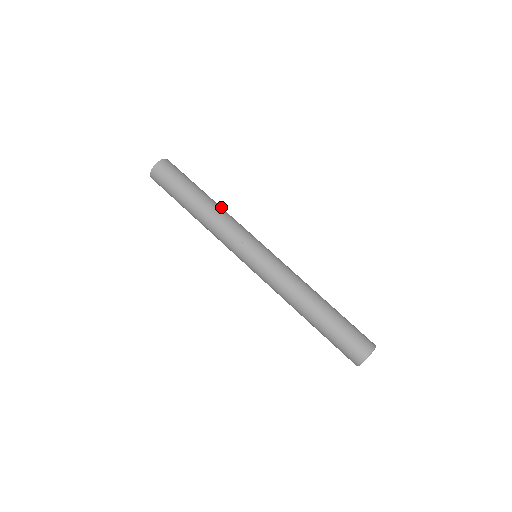
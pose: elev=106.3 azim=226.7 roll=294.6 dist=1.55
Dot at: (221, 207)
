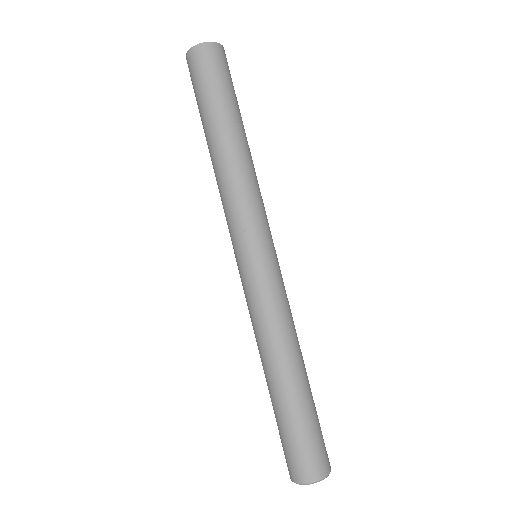
Dot at: (241, 159)
